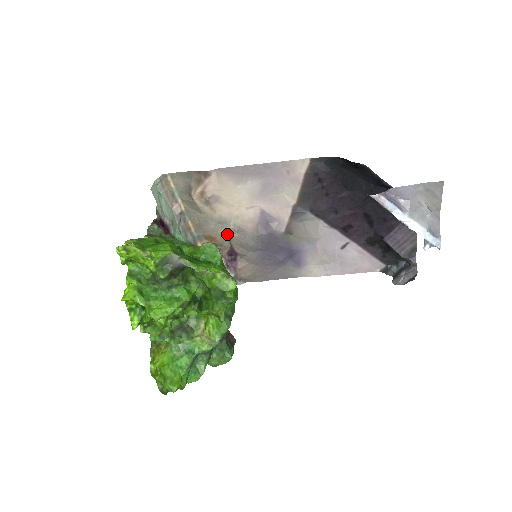
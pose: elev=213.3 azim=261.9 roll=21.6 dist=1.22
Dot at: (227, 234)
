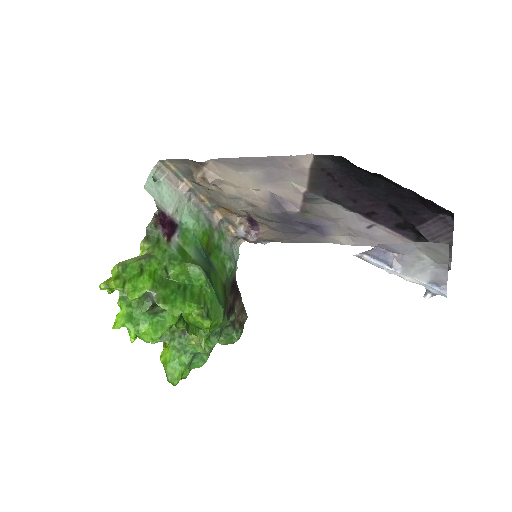
Dot at: (241, 207)
